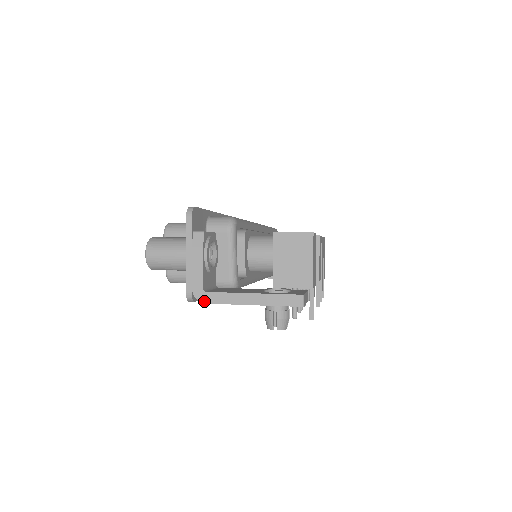
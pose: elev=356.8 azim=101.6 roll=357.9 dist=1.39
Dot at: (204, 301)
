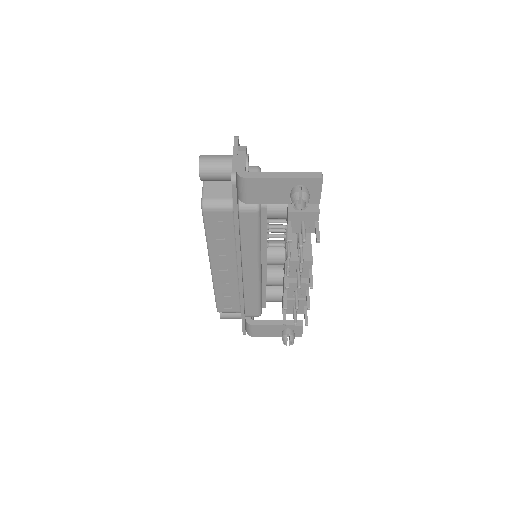
Dot at: (246, 177)
